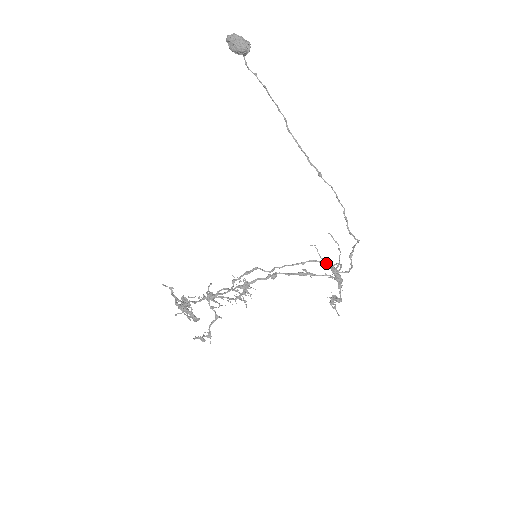
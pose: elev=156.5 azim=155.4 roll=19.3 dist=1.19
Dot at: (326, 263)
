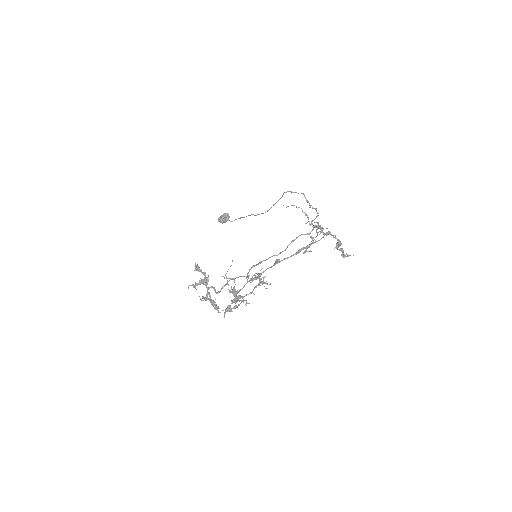
Dot at: (315, 237)
